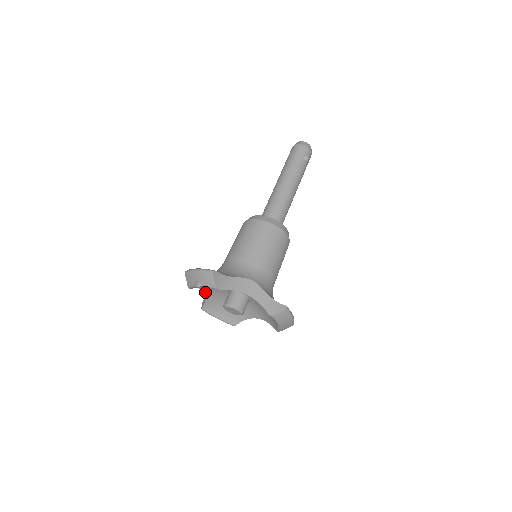
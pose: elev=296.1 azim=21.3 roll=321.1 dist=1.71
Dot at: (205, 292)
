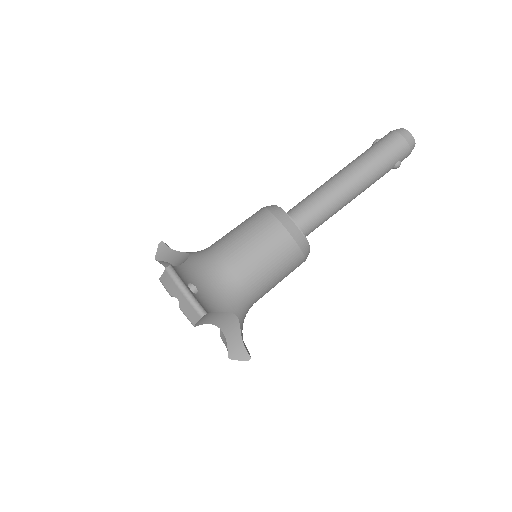
Dot at: occluded
